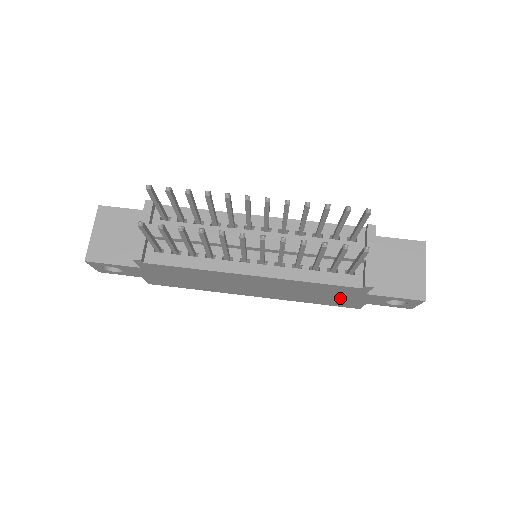
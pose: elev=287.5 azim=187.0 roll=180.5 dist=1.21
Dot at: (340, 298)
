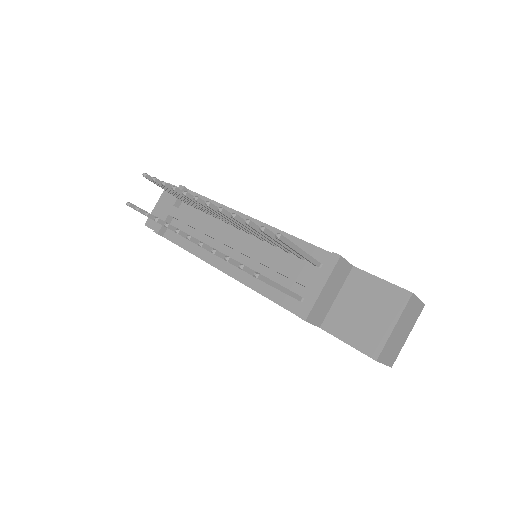
Dot at: occluded
